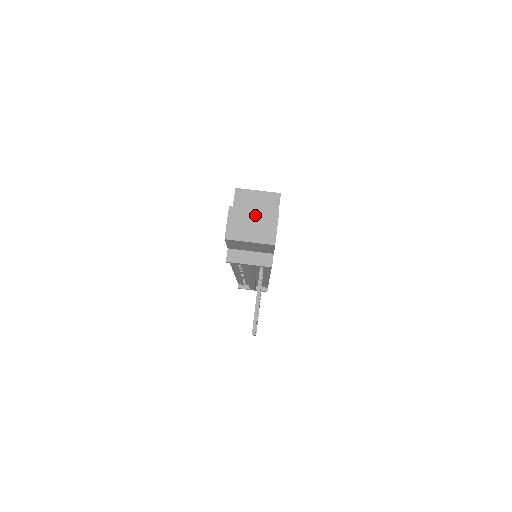
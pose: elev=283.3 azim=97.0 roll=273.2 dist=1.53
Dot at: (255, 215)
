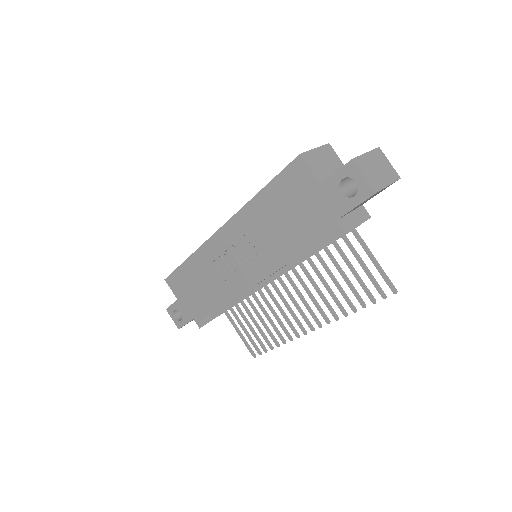
Dot at: (371, 158)
